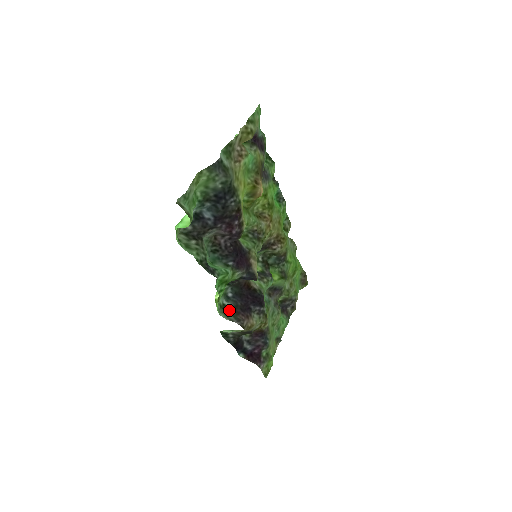
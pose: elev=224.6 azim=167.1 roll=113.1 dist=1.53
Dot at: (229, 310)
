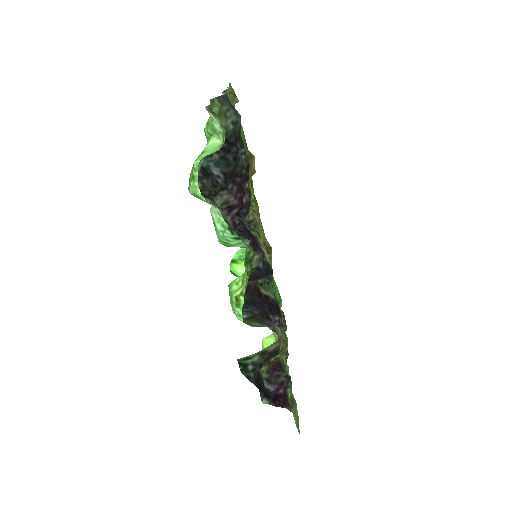
Dot at: (248, 320)
